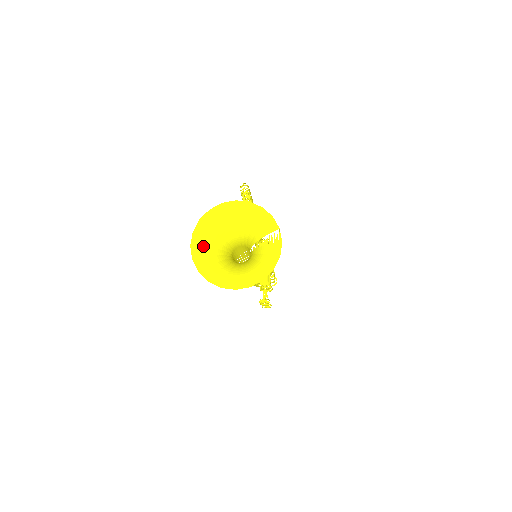
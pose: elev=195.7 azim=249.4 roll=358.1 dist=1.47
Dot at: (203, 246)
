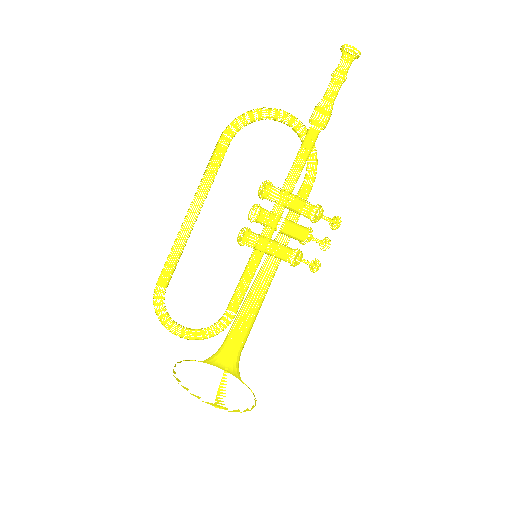
Dot at: (208, 363)
